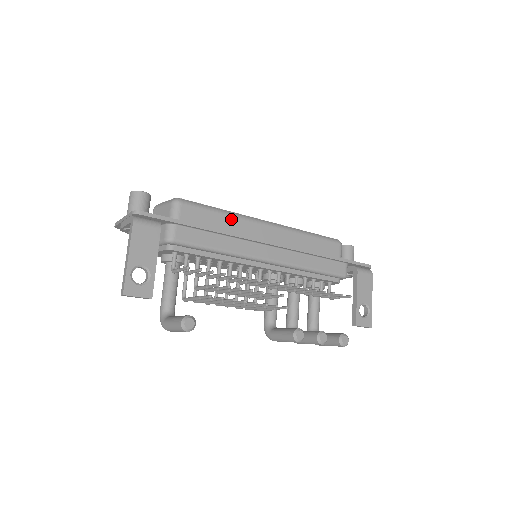
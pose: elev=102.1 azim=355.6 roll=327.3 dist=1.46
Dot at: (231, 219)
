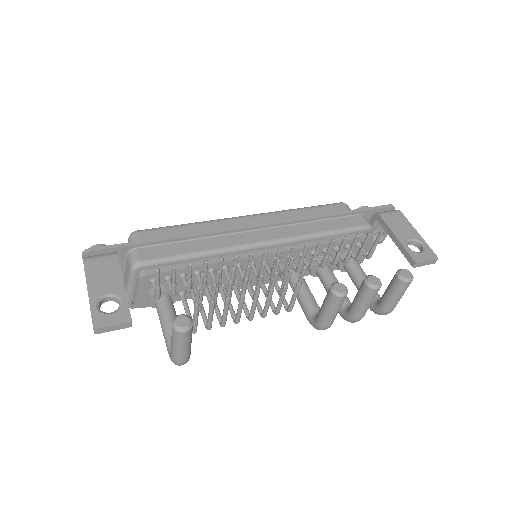
Dot at: (201, 226)
